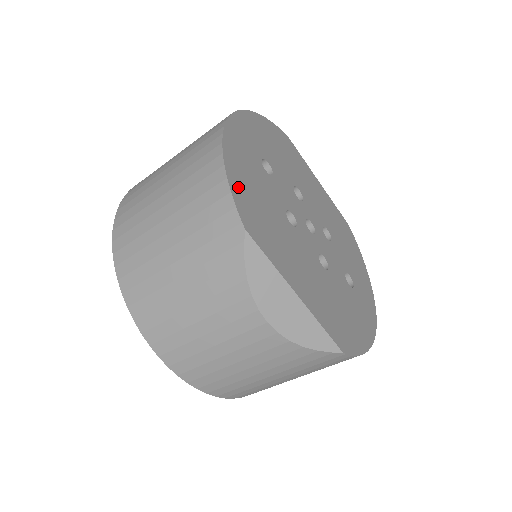
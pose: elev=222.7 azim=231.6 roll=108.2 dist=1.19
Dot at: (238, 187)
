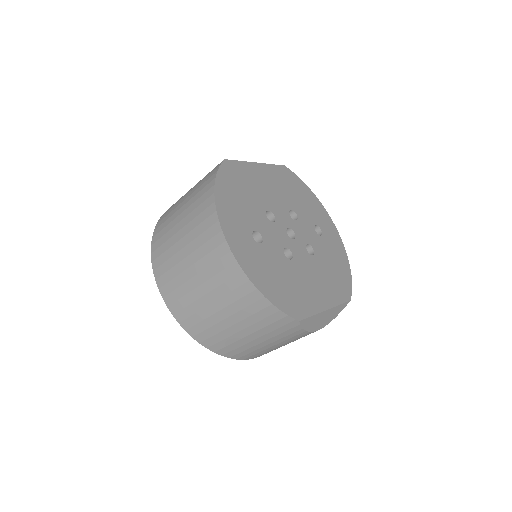
Dot at: (276, 298)
